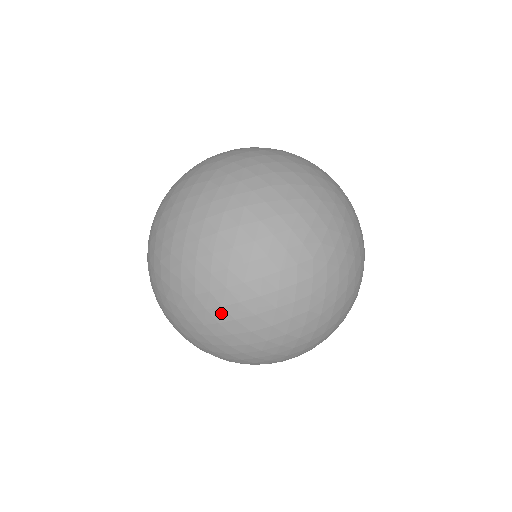
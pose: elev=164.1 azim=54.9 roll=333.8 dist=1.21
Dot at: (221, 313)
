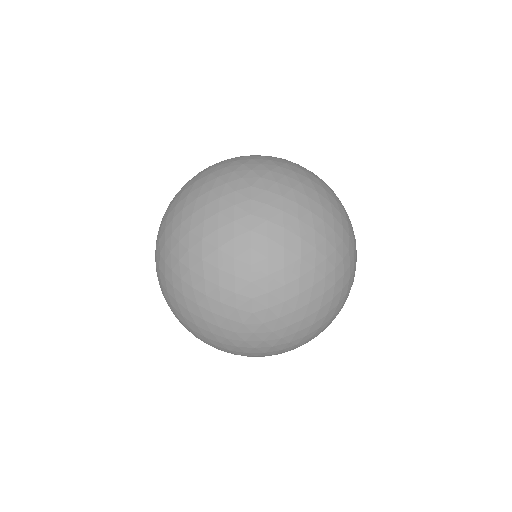
Dot at: (292, 317)
